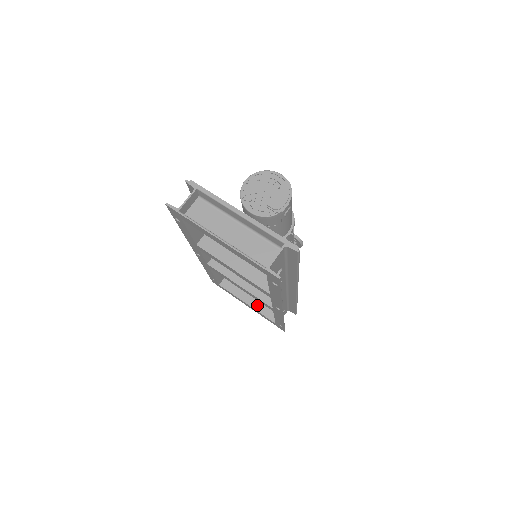
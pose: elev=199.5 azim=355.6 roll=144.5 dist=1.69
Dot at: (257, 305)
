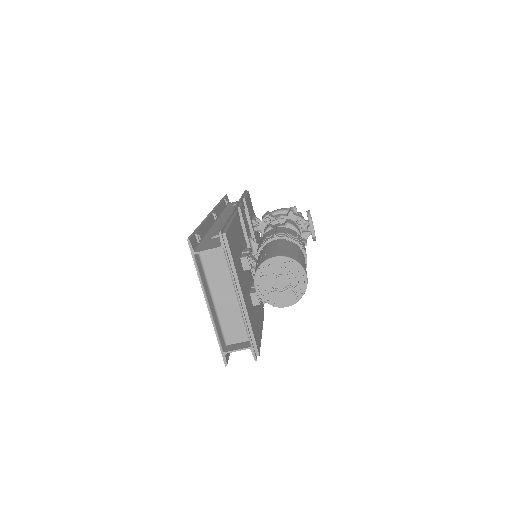
Dot at: occluded
